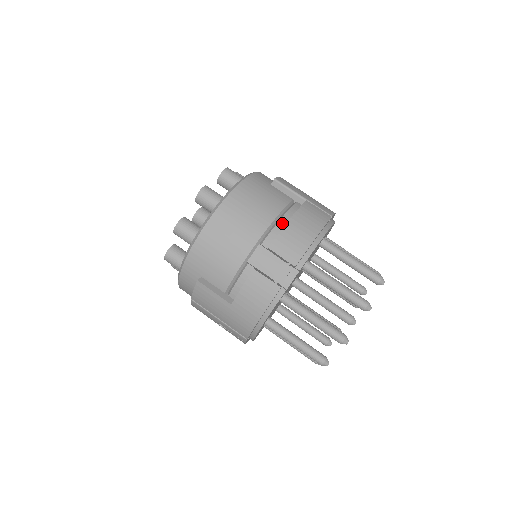
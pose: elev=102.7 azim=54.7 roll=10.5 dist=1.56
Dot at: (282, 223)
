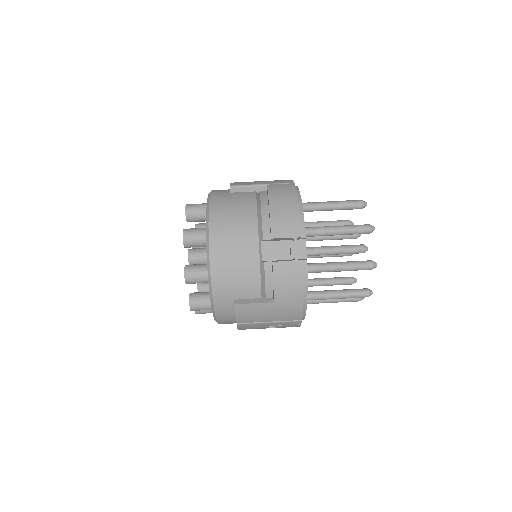
Dot at: (265, 214)
